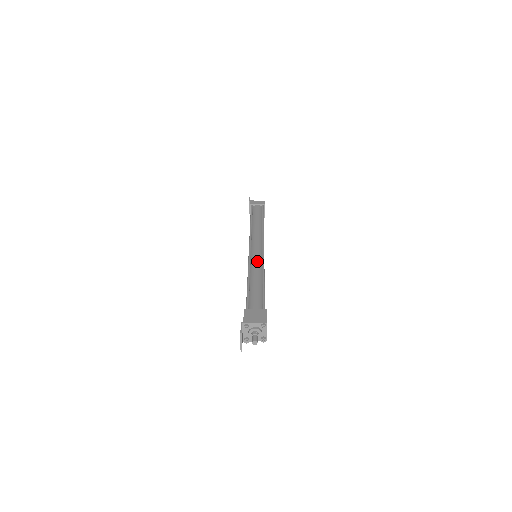
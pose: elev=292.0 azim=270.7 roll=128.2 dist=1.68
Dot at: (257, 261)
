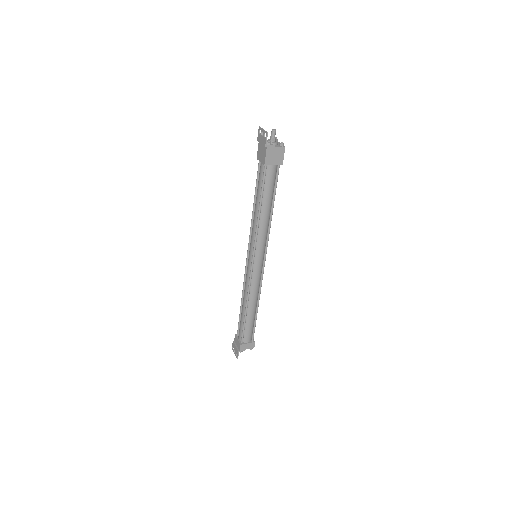
Dot at: occluded
